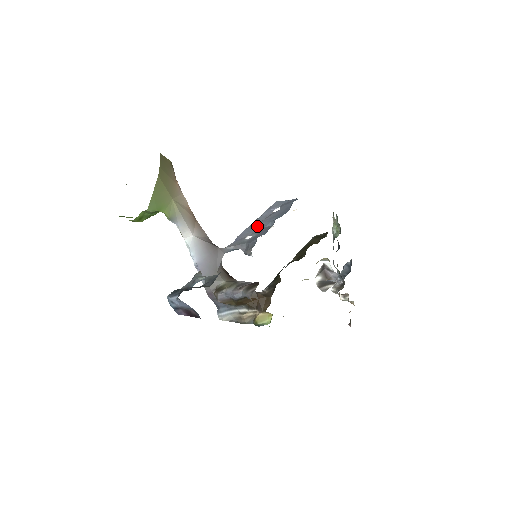
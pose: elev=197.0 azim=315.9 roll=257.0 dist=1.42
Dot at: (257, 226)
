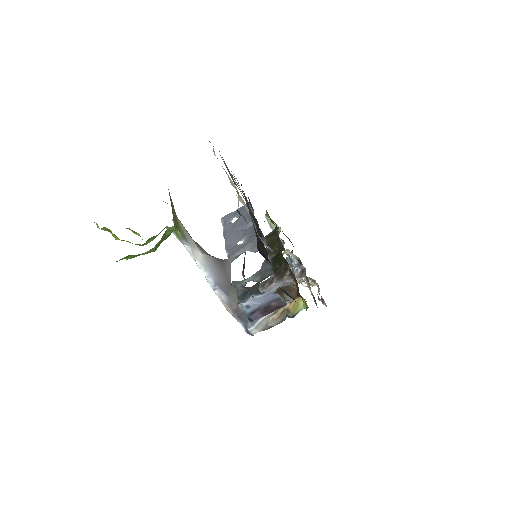
Dot at: (236, 234)
